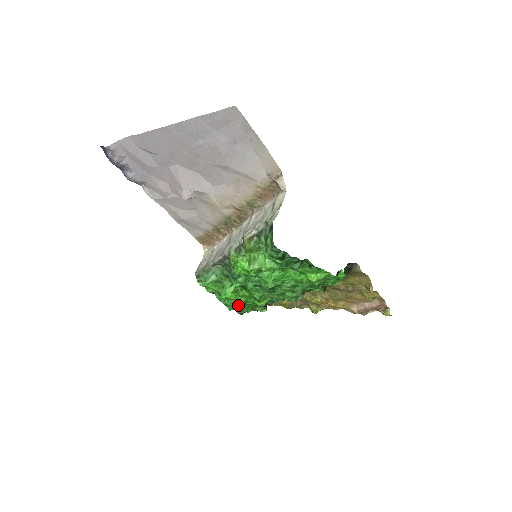
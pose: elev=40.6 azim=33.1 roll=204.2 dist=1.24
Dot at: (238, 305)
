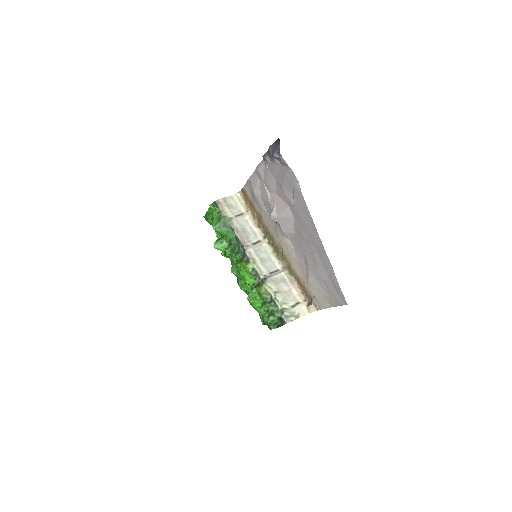
Dot at: occluded
